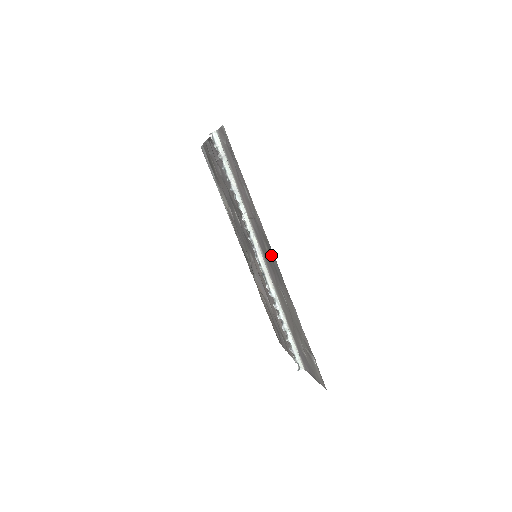
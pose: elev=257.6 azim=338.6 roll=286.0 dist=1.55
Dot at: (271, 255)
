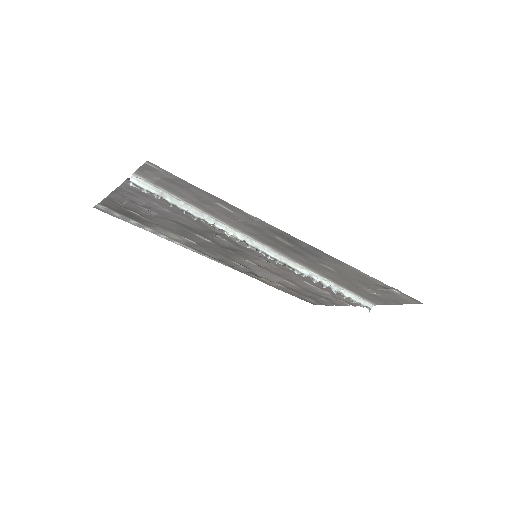
Dot at: (293, 242)
